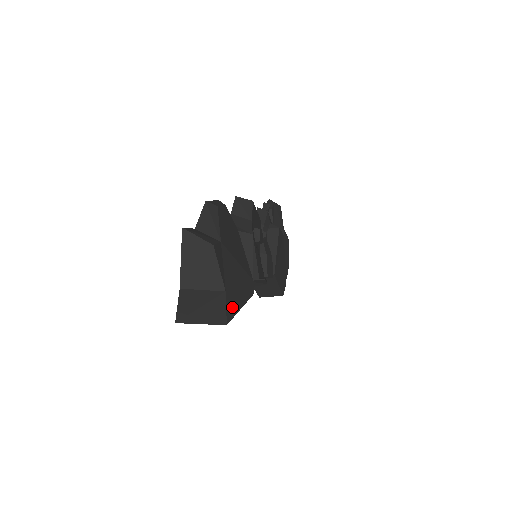
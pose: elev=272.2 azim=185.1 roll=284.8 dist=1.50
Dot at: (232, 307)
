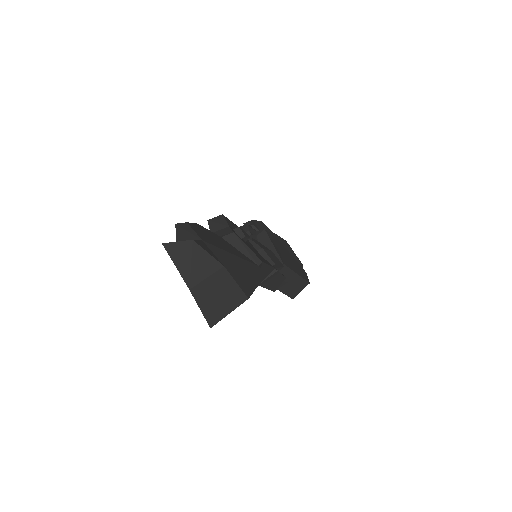
Dot at: (246, 286)
